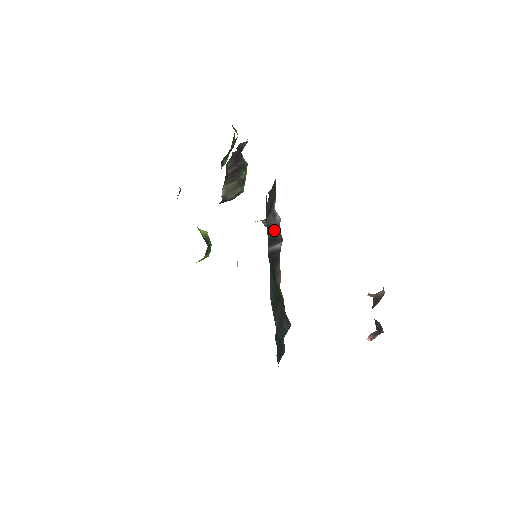
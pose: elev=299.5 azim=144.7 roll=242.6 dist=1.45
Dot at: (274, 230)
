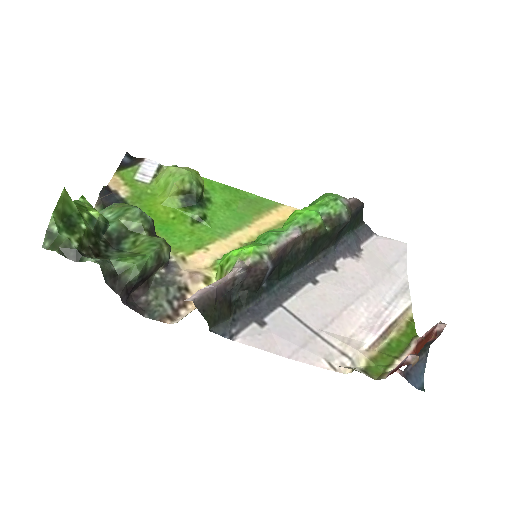
Dot at: (249, 279)
